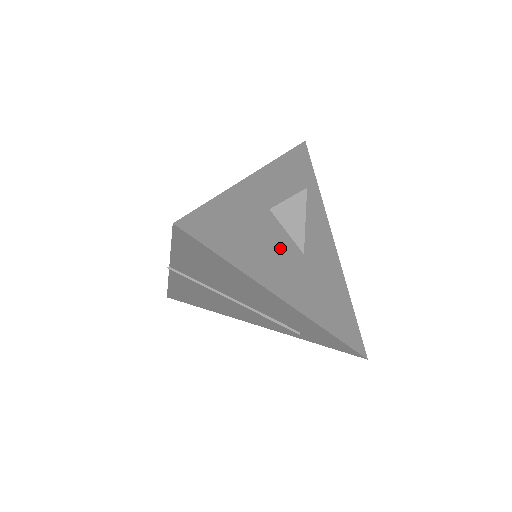
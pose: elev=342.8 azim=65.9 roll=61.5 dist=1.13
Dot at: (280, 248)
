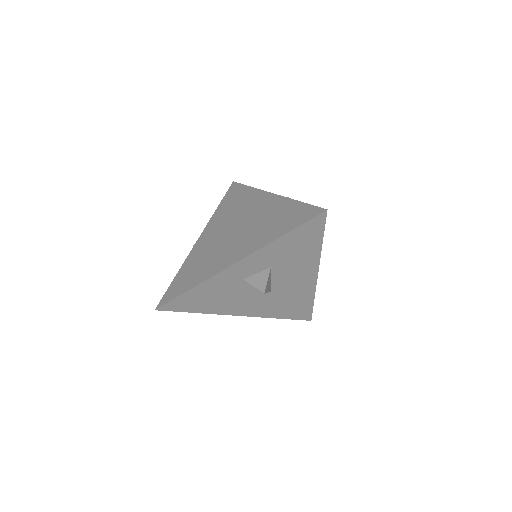
Dot at: (246, 295)
